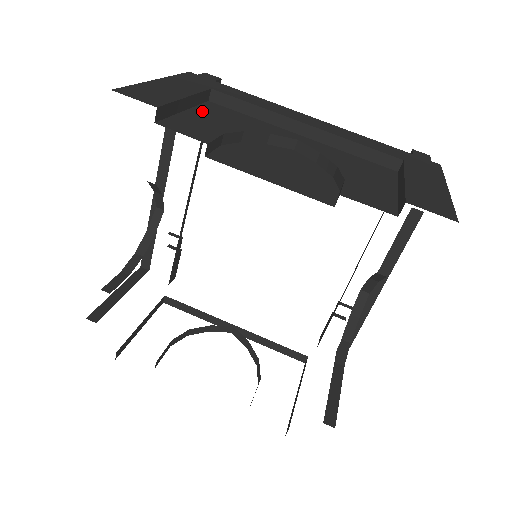
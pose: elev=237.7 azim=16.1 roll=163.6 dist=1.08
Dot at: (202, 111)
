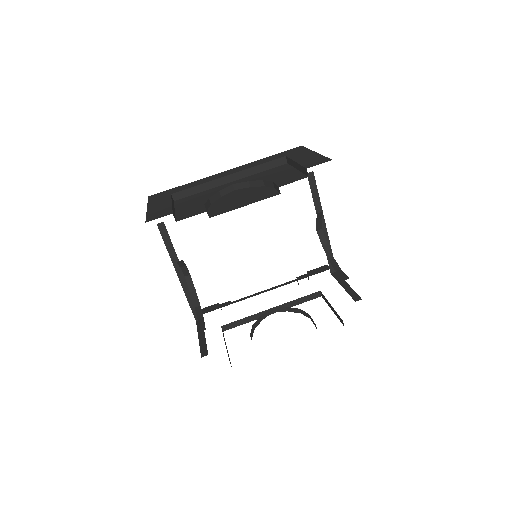
Dot at: occluded
